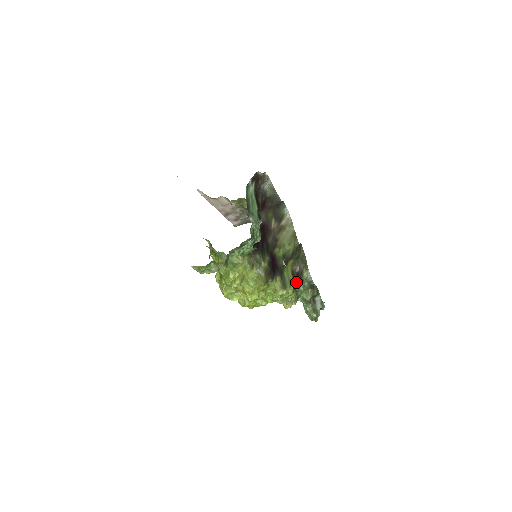
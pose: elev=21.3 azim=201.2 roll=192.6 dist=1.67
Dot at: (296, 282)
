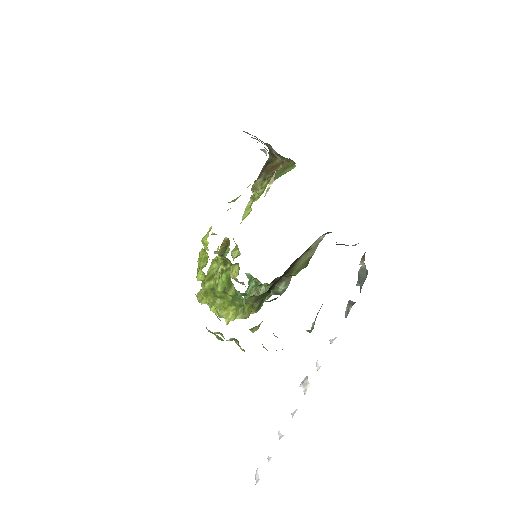
Dot at: occluded
